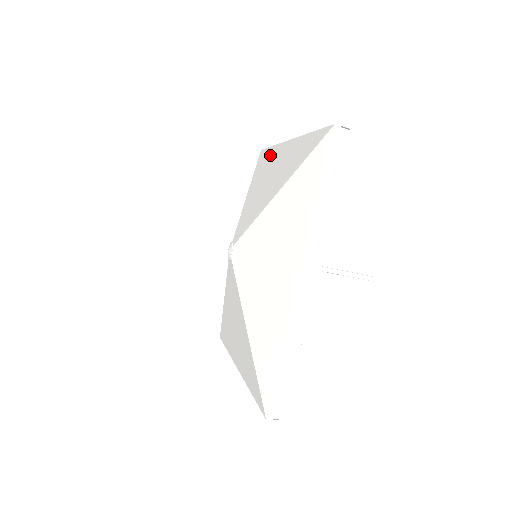
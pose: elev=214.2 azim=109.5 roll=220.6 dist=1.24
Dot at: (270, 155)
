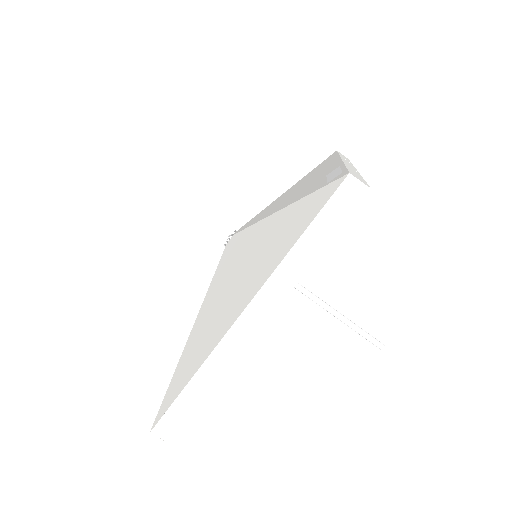
Dot at: occluded
